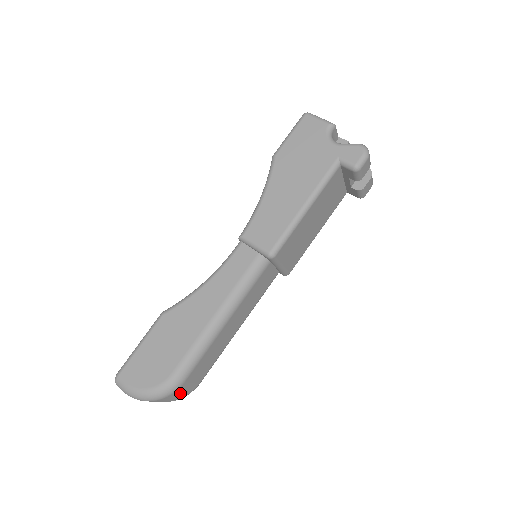
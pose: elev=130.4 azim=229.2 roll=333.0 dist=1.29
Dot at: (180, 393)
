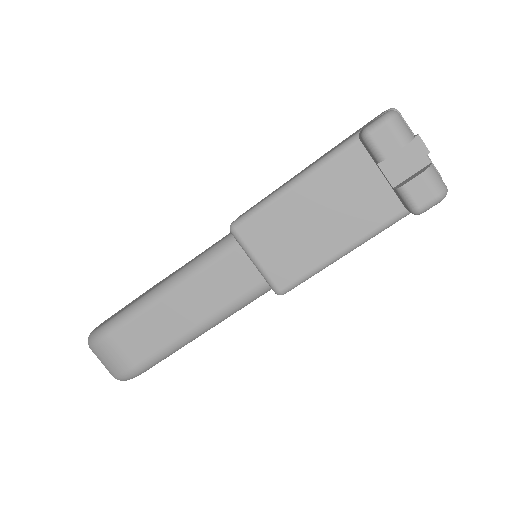
Dot at: (109, 357)
